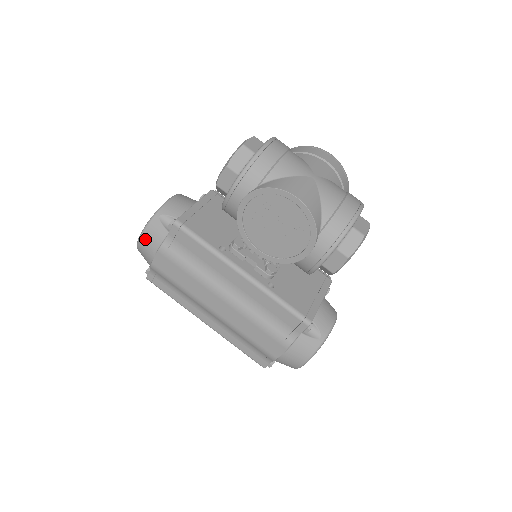
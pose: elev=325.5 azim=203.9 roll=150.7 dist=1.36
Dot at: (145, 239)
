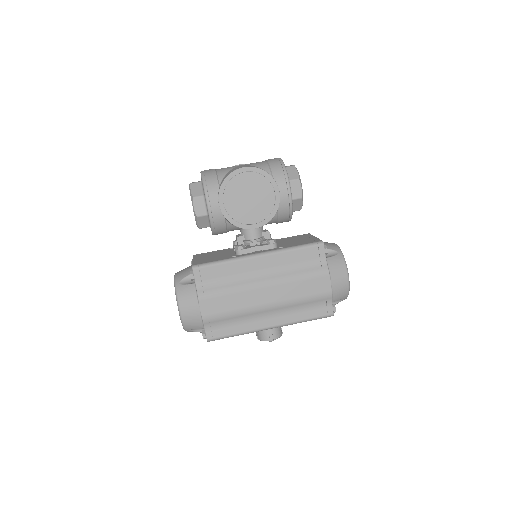
Dot at: (184, 305)
